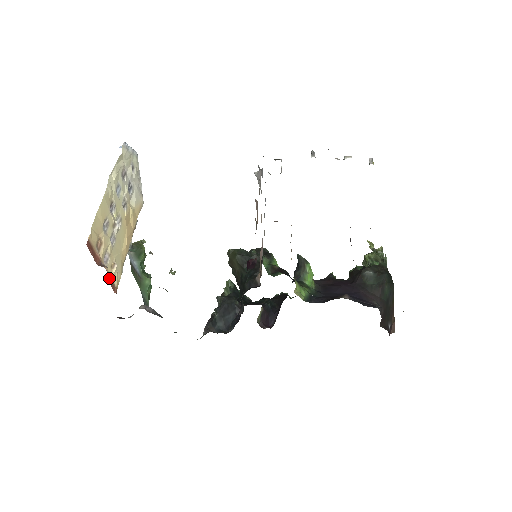
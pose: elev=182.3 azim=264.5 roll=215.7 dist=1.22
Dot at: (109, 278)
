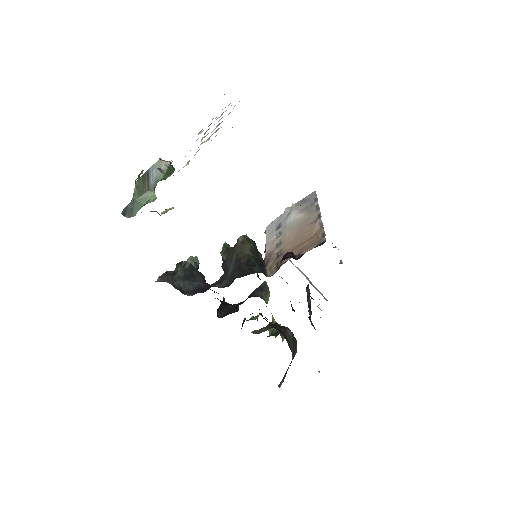
Dot at: occluded
